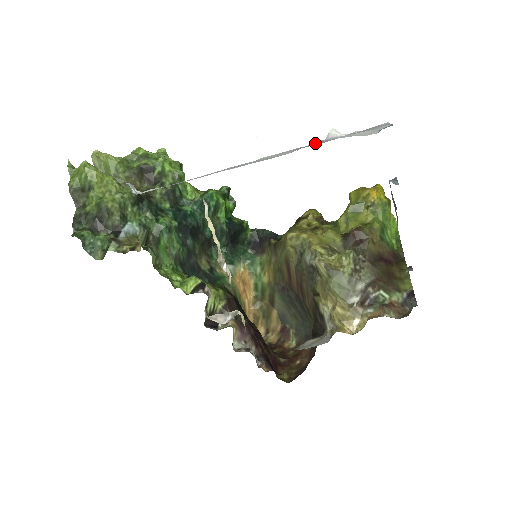
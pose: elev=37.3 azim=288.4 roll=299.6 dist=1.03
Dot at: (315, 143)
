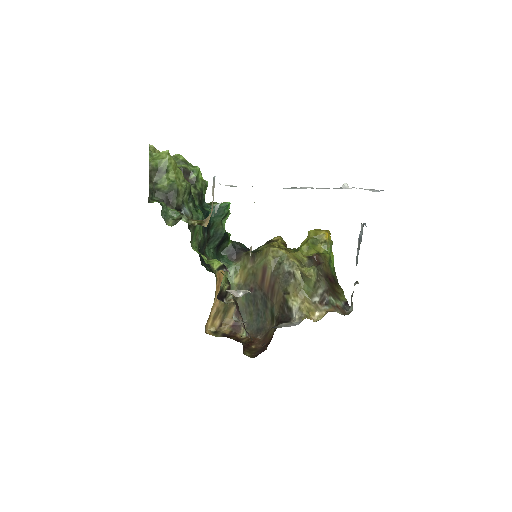
Dot at: (336, 188)
